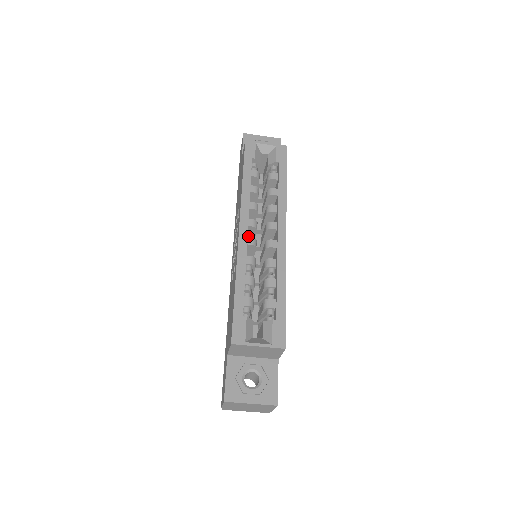
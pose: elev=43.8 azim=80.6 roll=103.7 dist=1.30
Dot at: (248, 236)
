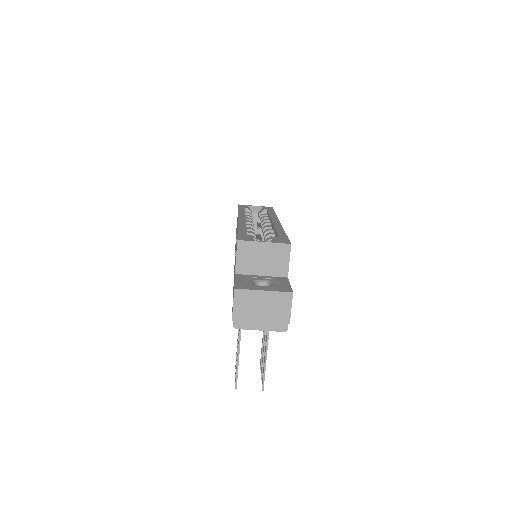
Dot at: occluded
